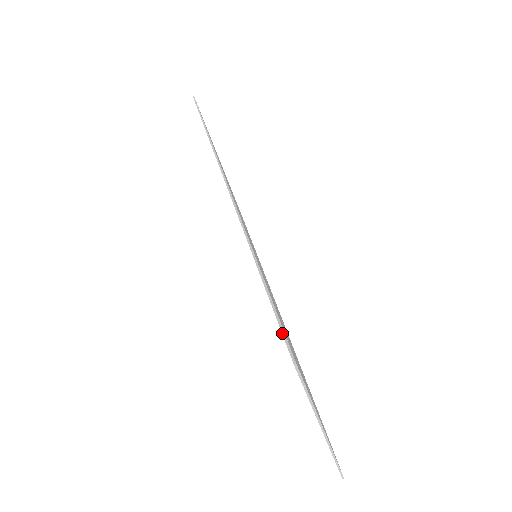
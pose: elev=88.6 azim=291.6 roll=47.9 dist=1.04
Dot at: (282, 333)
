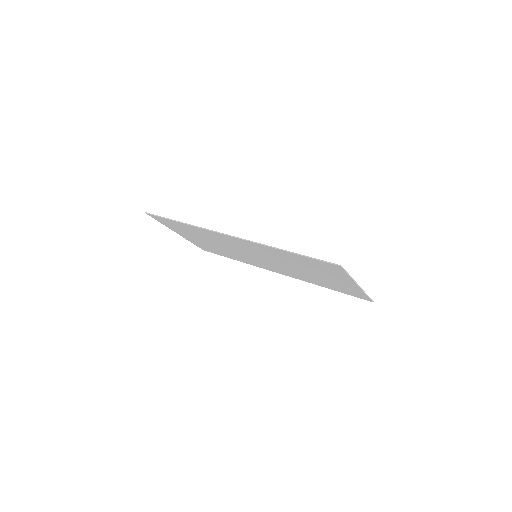
Dot at: (326, 262)
